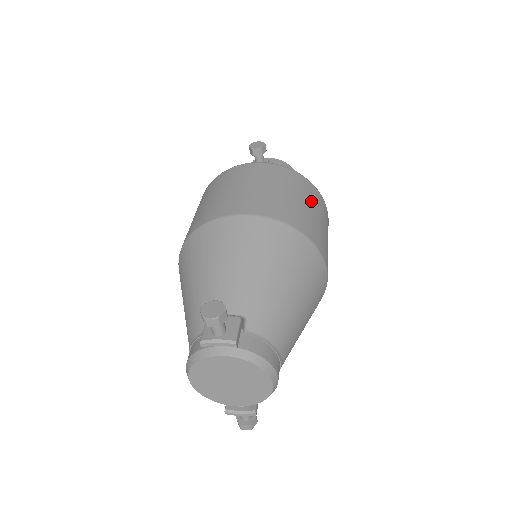
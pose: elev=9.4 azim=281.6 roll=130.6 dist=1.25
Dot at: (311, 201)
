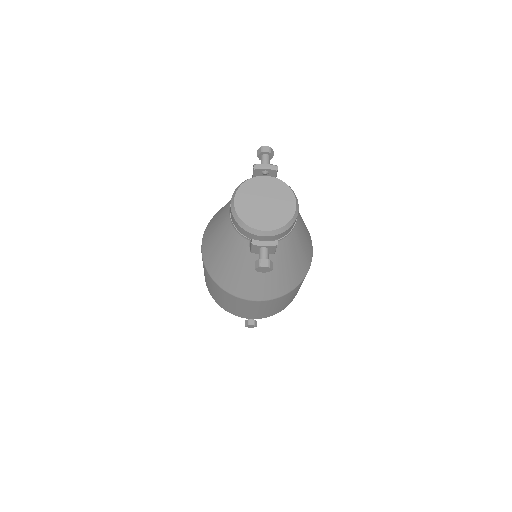
Dot at: occluded
